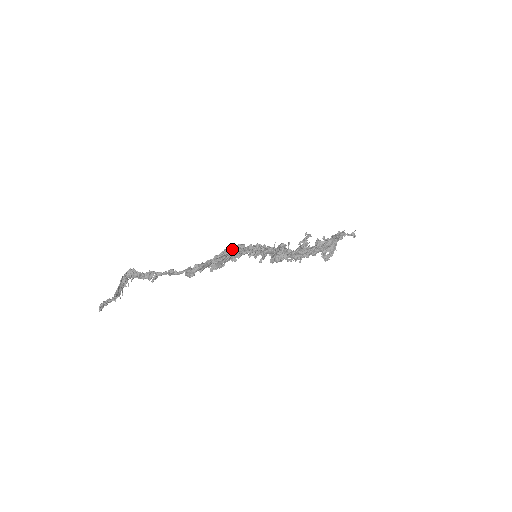
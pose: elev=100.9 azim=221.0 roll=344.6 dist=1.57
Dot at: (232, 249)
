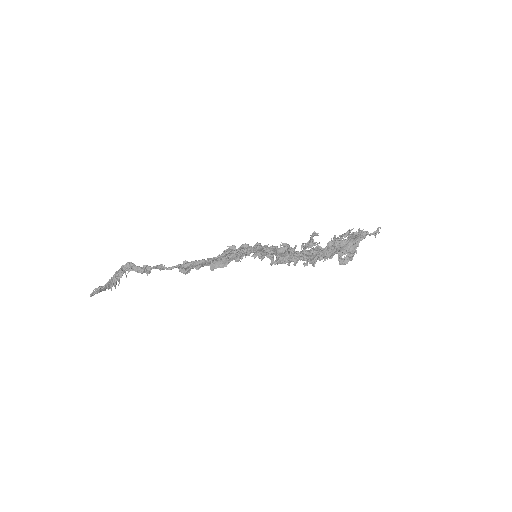
Dot at: (235, 249)
